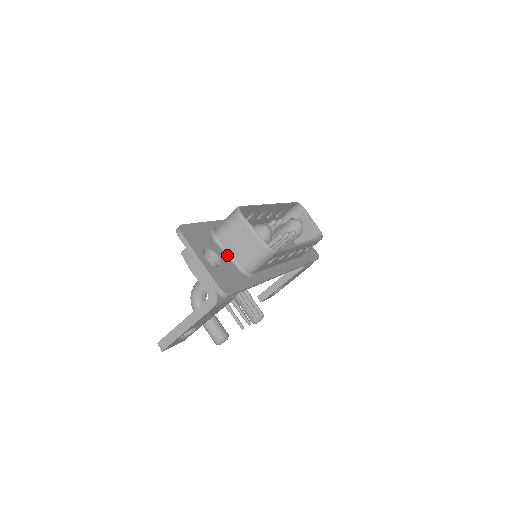
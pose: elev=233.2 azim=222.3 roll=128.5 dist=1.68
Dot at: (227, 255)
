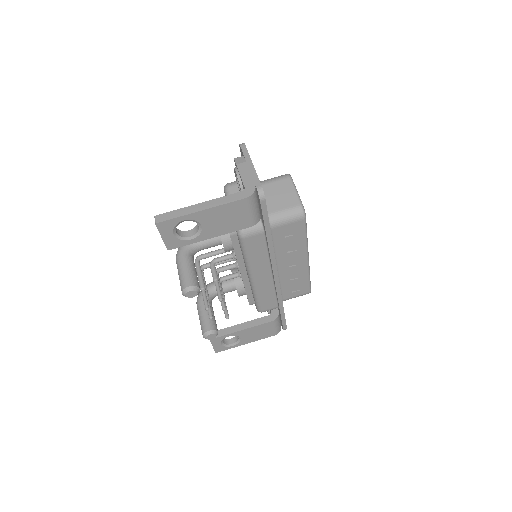
Dot at: occluded
